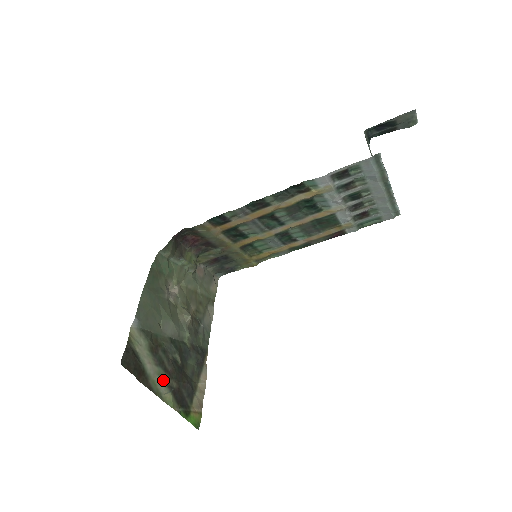
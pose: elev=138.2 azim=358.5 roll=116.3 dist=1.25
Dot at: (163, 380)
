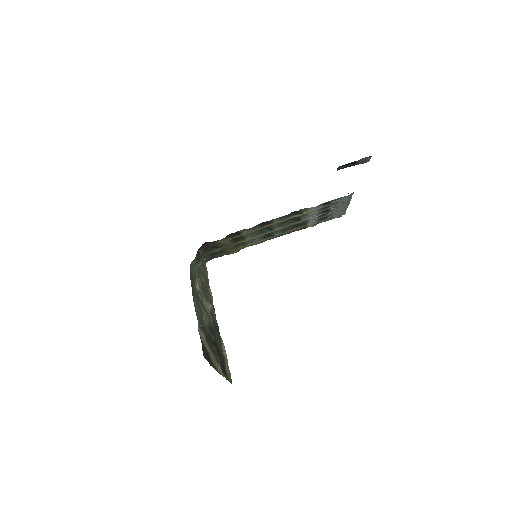
Dot at: (215, 359)
